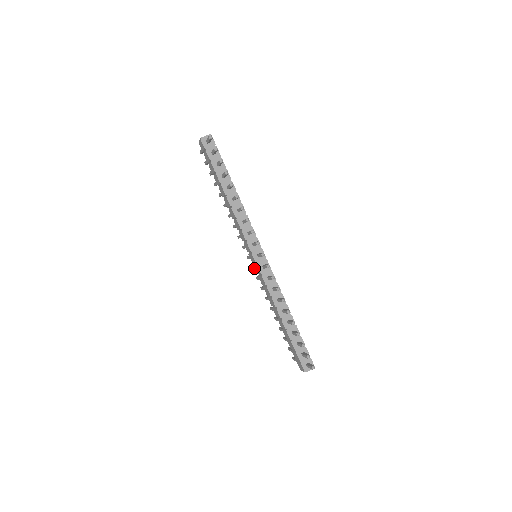
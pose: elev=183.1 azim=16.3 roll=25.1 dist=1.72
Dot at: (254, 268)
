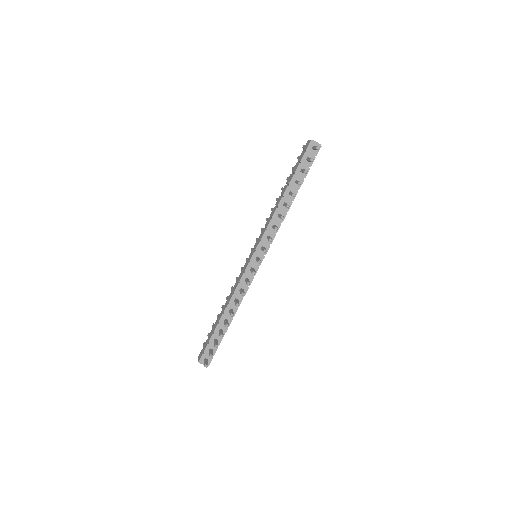
Dot at: occluded
